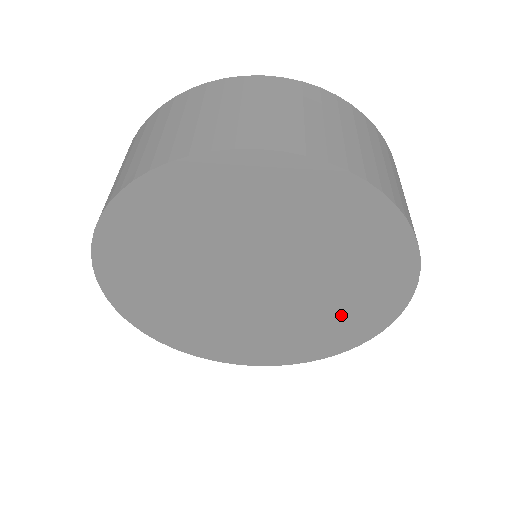
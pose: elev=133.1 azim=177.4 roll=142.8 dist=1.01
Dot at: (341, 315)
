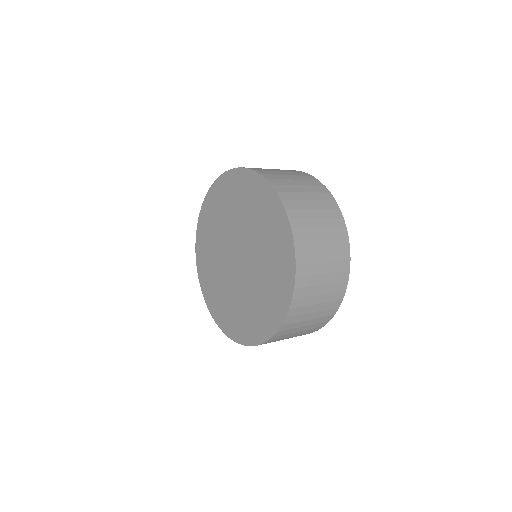
Dot at: (268, 233)
